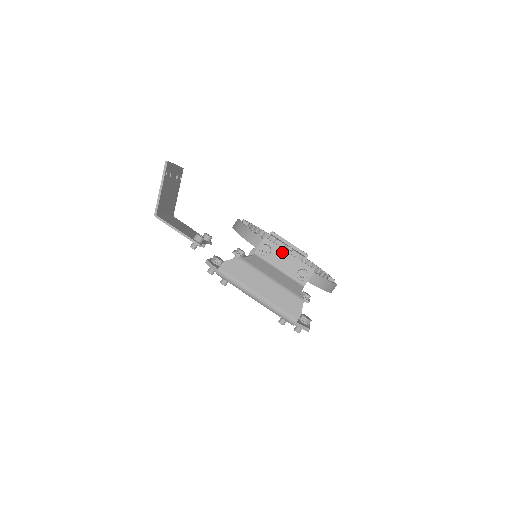
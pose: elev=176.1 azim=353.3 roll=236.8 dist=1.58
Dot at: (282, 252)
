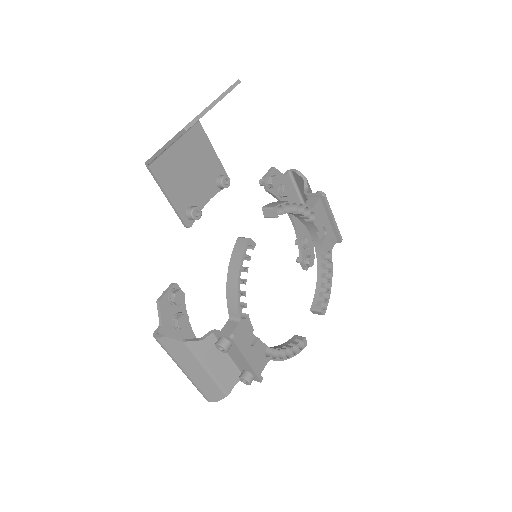
Dot at: (241, 355)
